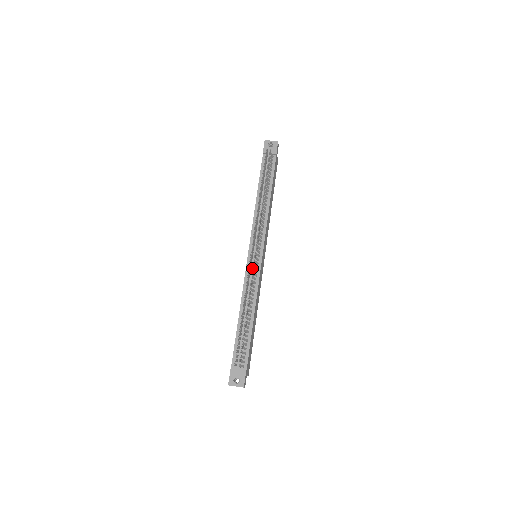
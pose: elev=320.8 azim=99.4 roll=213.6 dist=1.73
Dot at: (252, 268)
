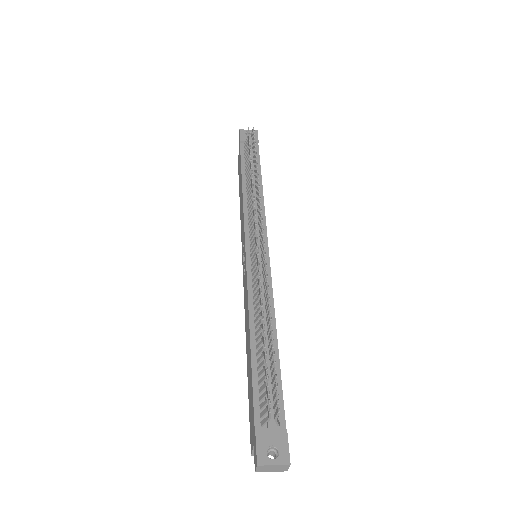
Dot at: occluded
